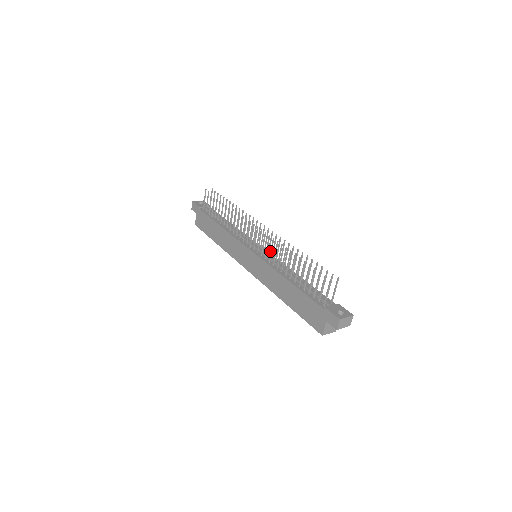
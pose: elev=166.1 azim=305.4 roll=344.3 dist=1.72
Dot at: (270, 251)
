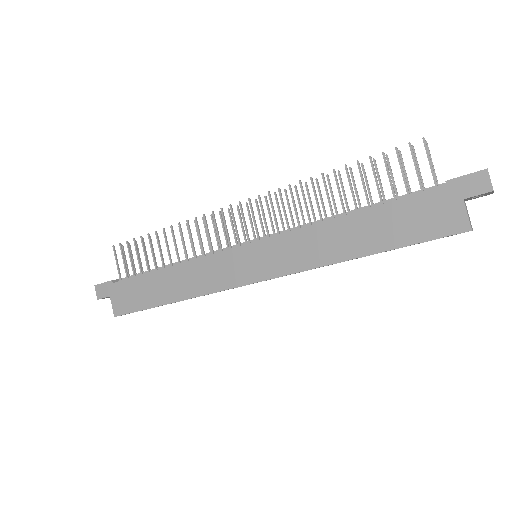
Dot at: occluded
